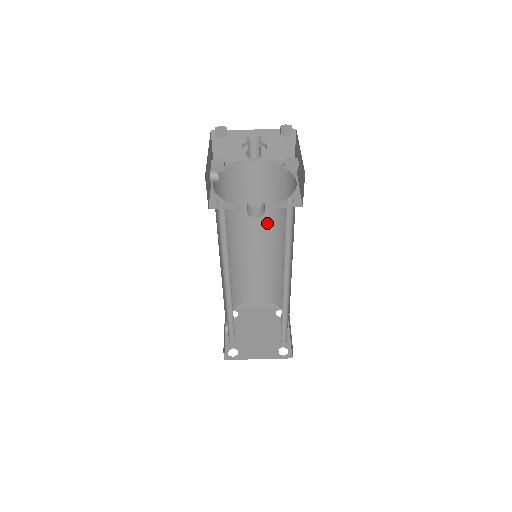
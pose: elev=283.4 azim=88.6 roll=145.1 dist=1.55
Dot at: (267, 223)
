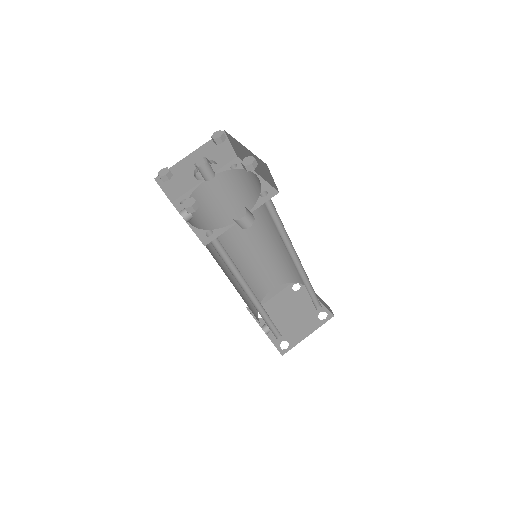
Dot at: occluded
